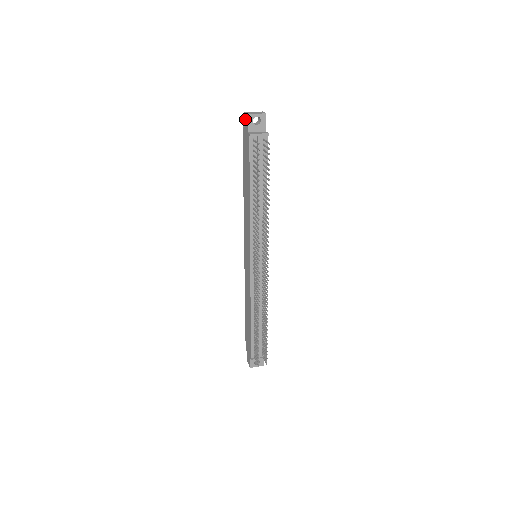
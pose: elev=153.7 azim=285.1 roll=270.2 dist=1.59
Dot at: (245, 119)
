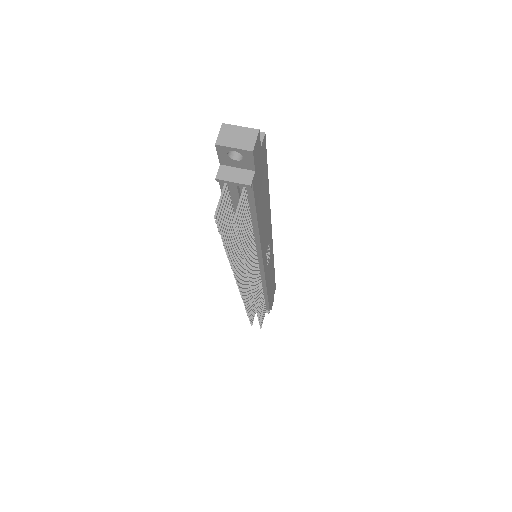
Dot at: occluded
